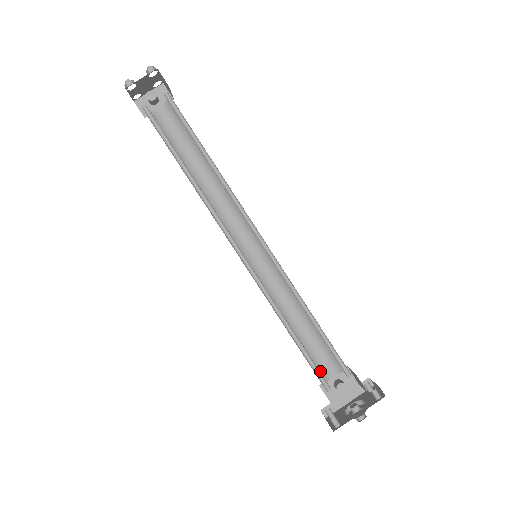
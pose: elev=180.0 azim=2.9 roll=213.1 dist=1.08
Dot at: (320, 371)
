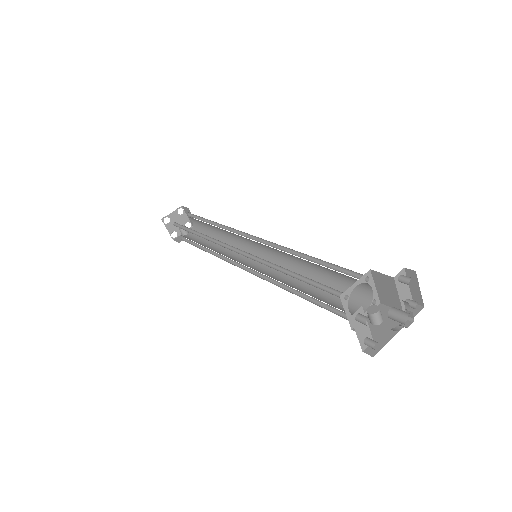
Dot at: (344, 311)
